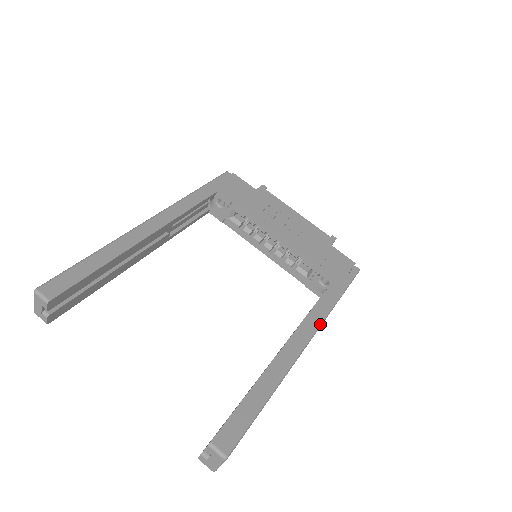
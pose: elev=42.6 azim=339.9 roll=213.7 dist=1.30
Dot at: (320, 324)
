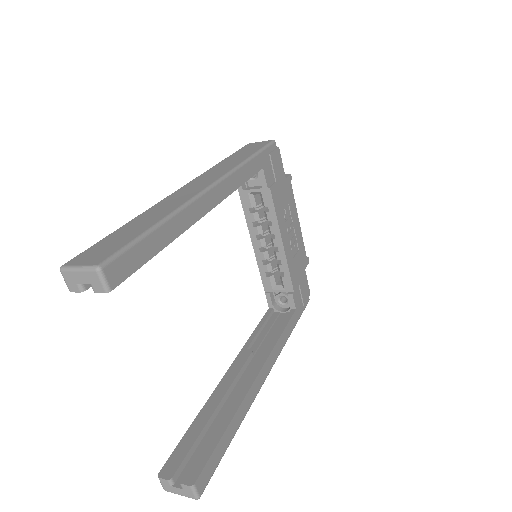
Dot at: occluded
